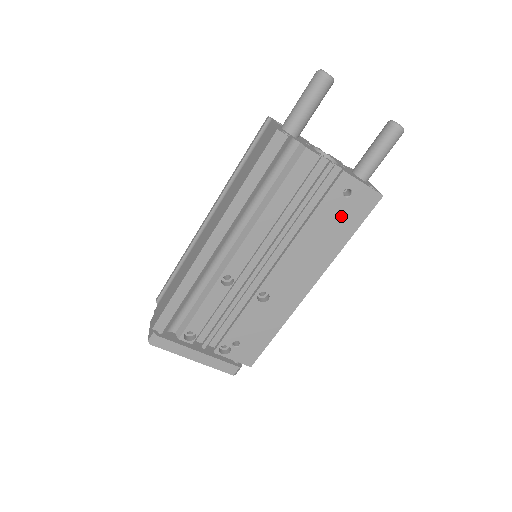
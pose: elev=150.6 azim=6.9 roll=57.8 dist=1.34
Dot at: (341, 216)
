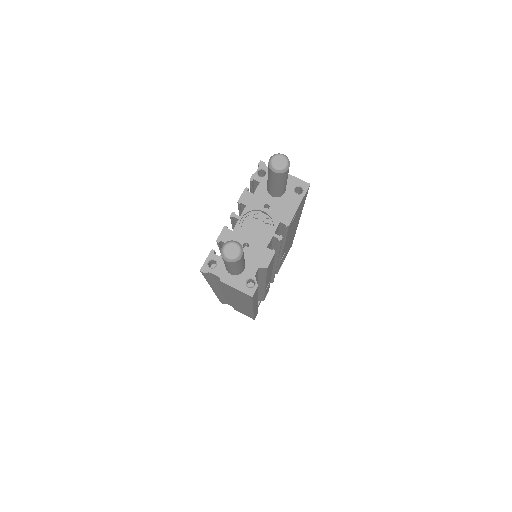
Dot at: (296, 217)
